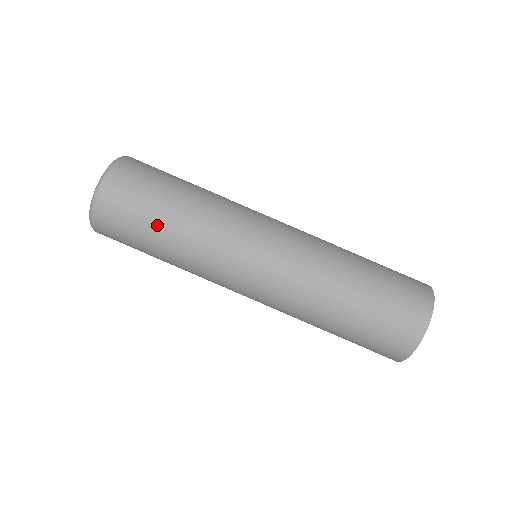
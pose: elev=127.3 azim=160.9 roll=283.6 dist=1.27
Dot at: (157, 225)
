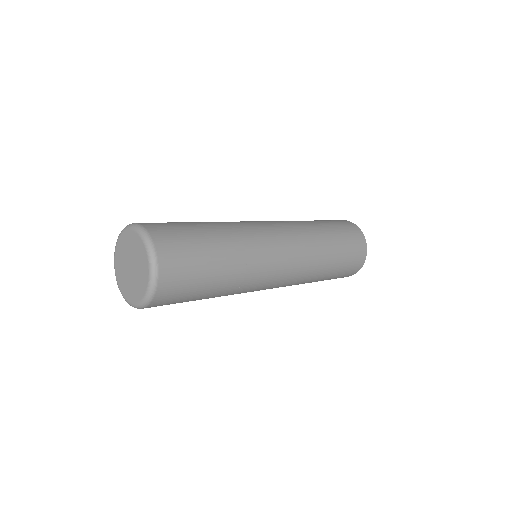
Dot at: (213, 260)
